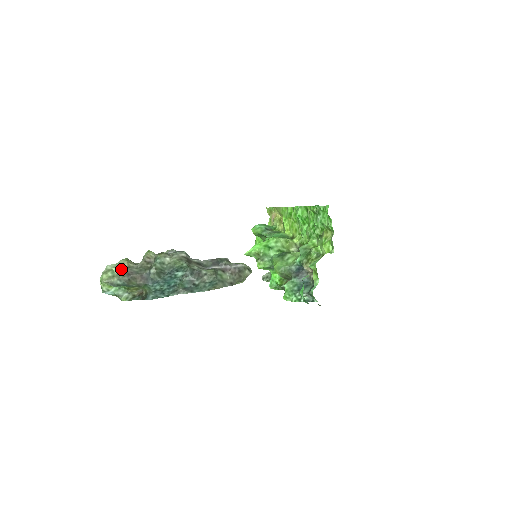
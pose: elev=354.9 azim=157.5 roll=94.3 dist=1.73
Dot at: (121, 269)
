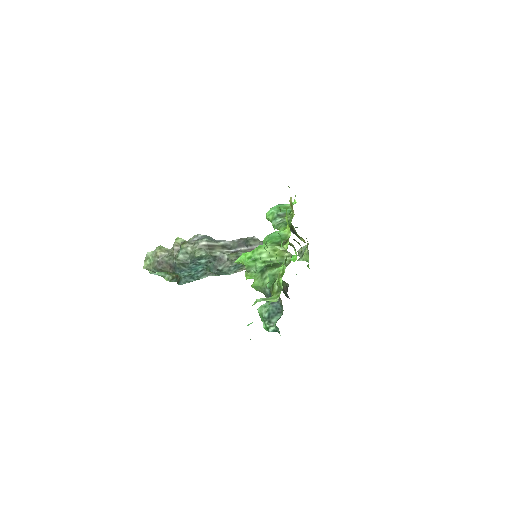
Dot at: (155, 258)
